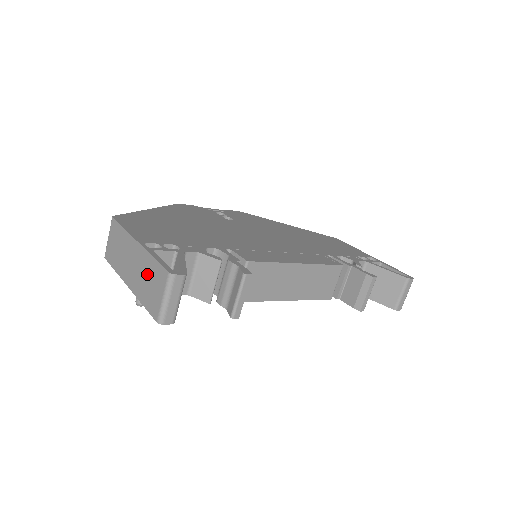
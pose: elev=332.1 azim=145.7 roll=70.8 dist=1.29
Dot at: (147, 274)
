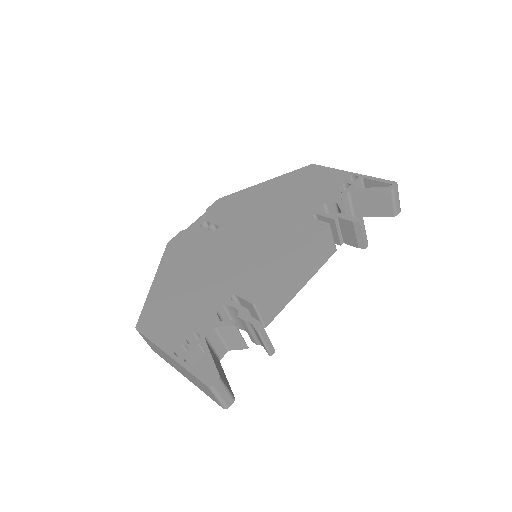
Dot at: (193, 379)
